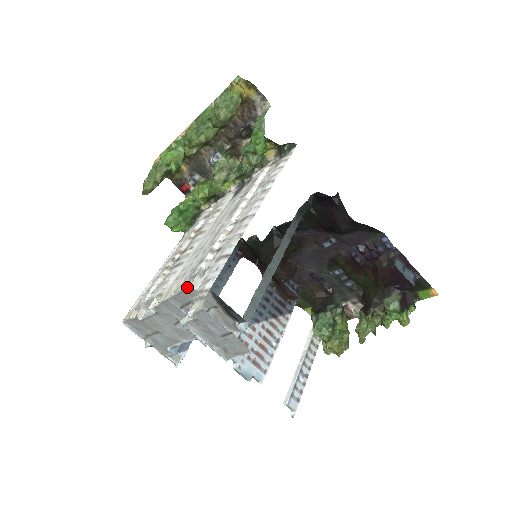
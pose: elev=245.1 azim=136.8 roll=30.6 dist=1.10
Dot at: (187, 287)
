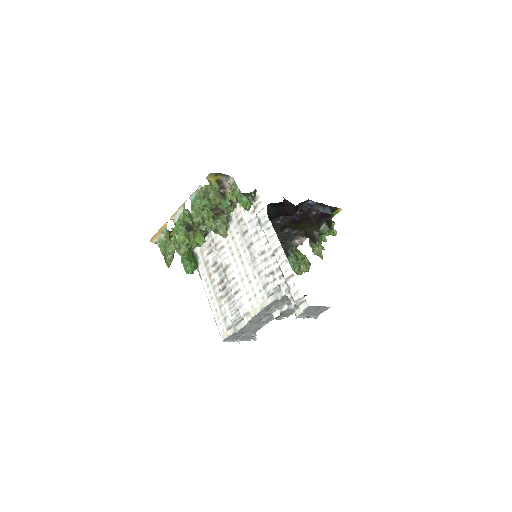
Dot at: (273, 301)
